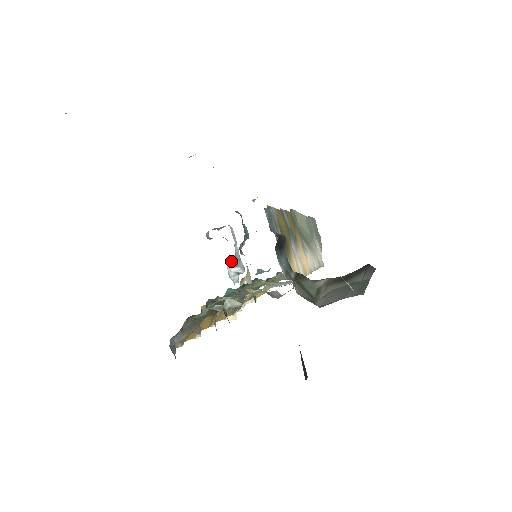
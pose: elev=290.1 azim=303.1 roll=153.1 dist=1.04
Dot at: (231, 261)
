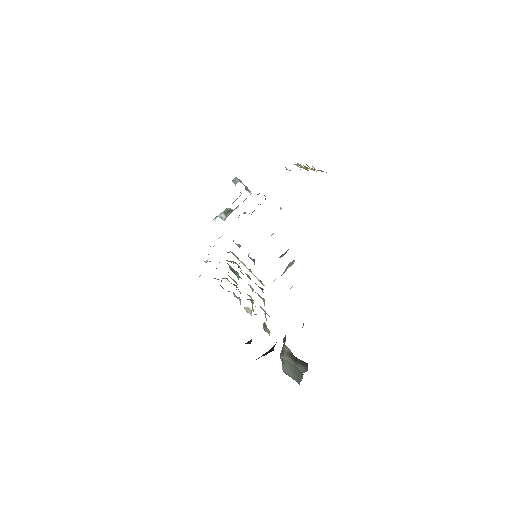
Dot at: (228, 210)
